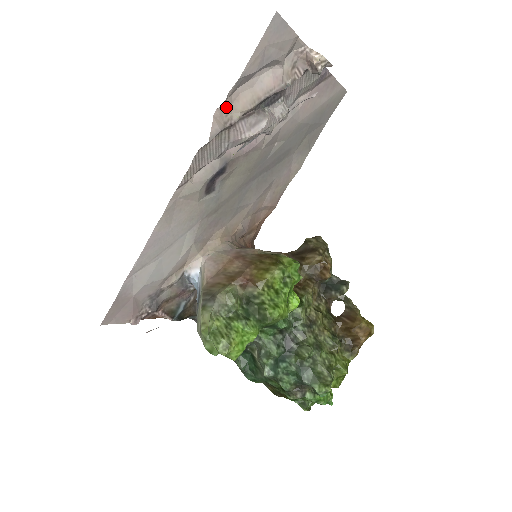
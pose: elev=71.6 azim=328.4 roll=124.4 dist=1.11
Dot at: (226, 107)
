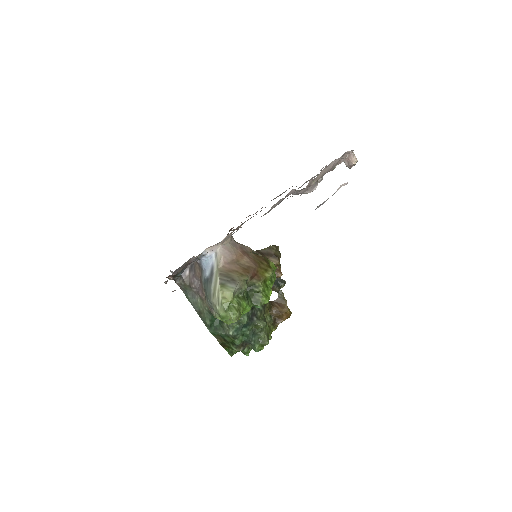
Dot at: occluded
